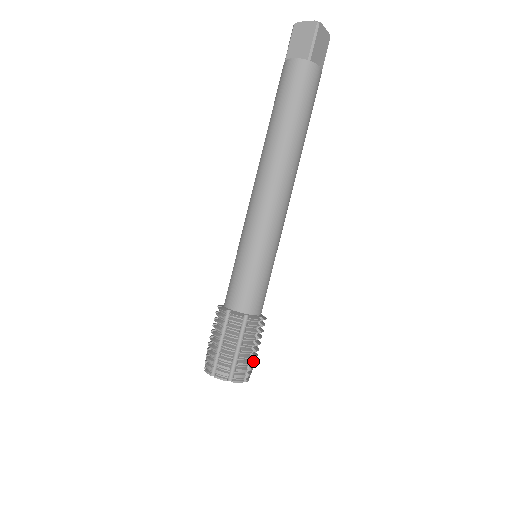
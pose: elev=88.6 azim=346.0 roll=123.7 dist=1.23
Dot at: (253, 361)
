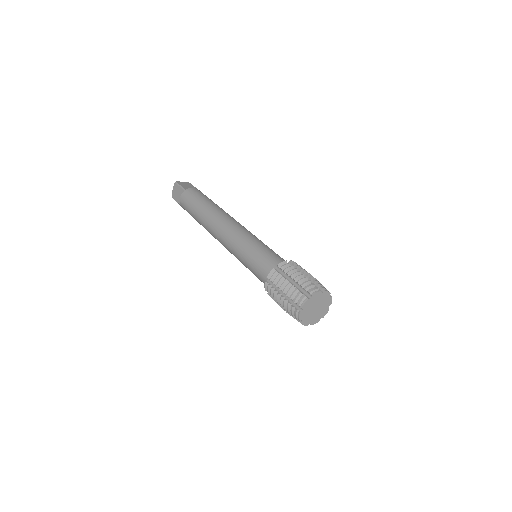
Dot at: occluded
